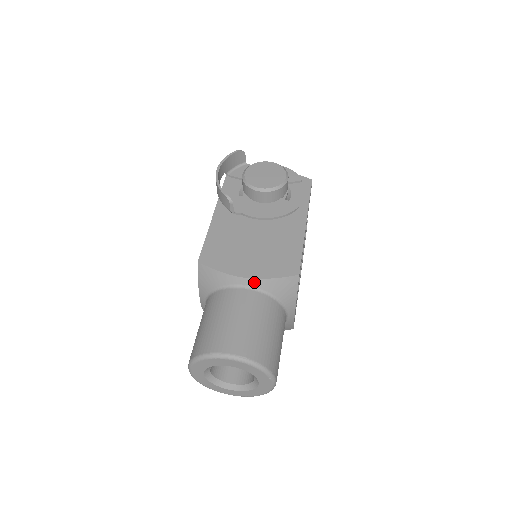
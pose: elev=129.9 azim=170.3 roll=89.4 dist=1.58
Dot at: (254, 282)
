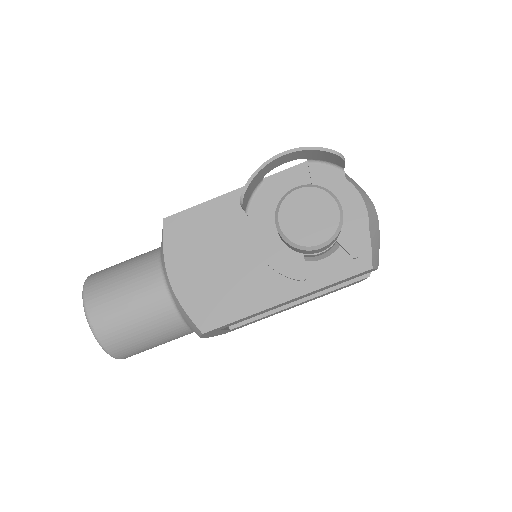
Dot at: (172, 291)
